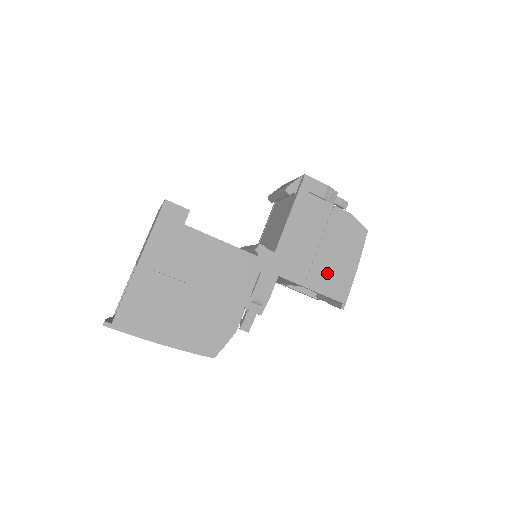
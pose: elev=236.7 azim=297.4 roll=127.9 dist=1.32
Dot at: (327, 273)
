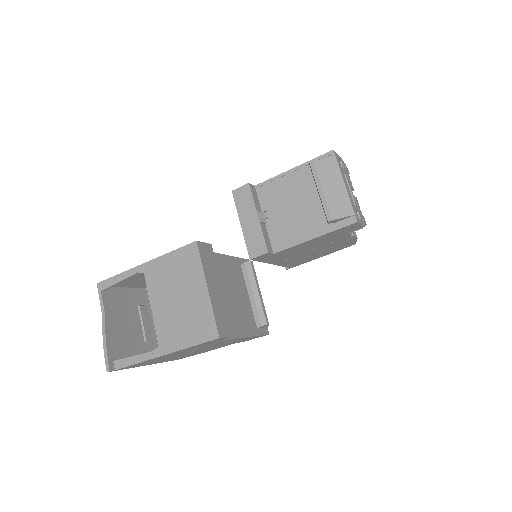
Dot at: (298, 259)
